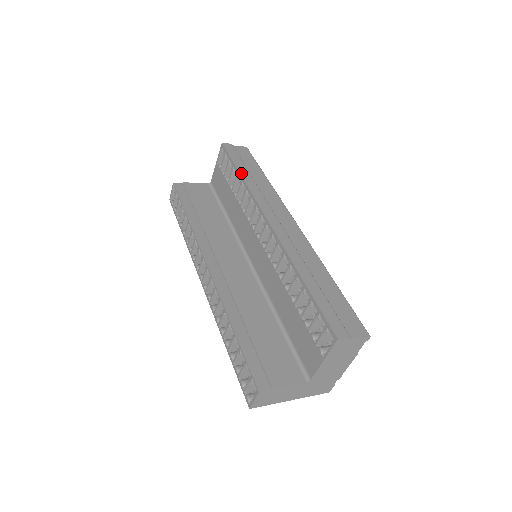
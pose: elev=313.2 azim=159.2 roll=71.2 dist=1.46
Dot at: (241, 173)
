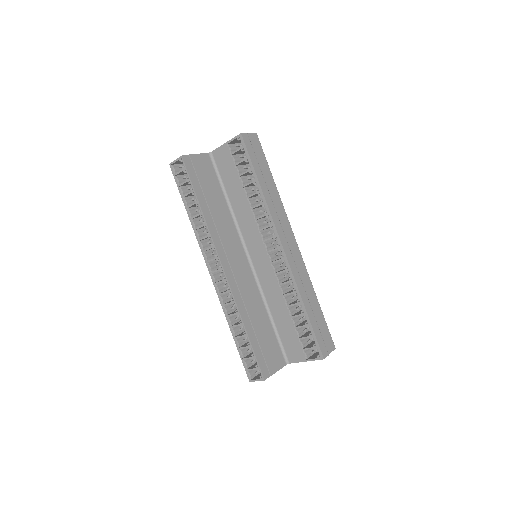
Dot at: (260, 183)
